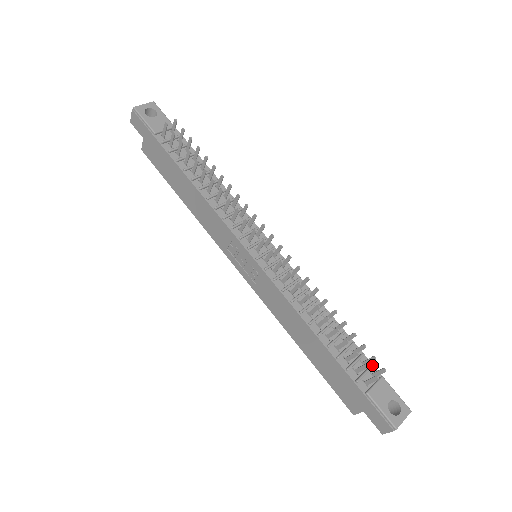
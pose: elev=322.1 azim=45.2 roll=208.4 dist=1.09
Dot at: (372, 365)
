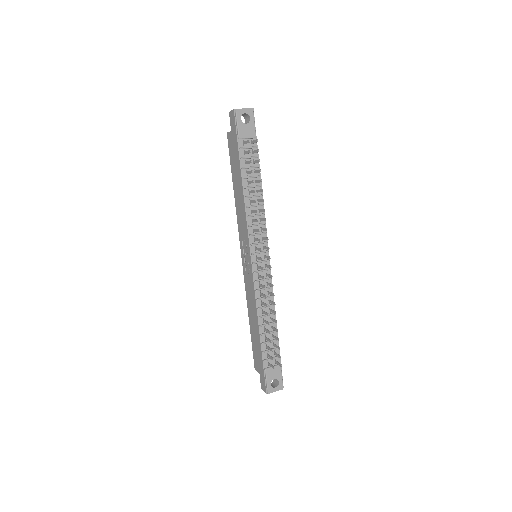
Dot at: occluded
